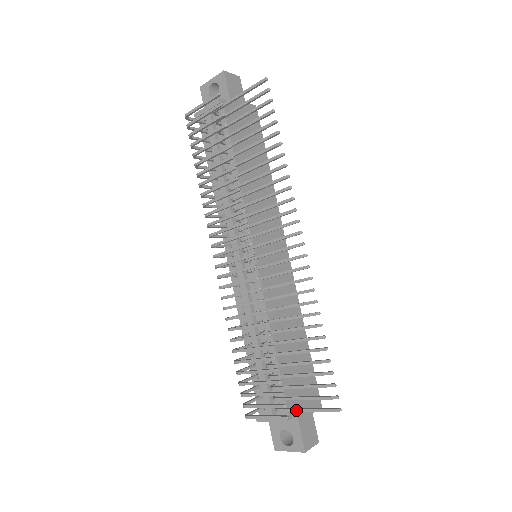
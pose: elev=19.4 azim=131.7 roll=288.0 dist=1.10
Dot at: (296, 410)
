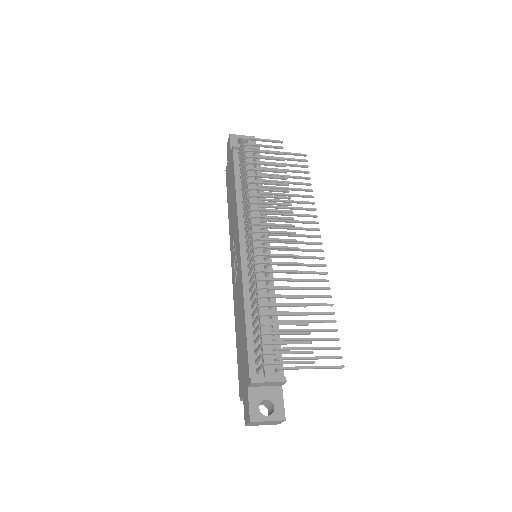
Dot at: (304, 367)
